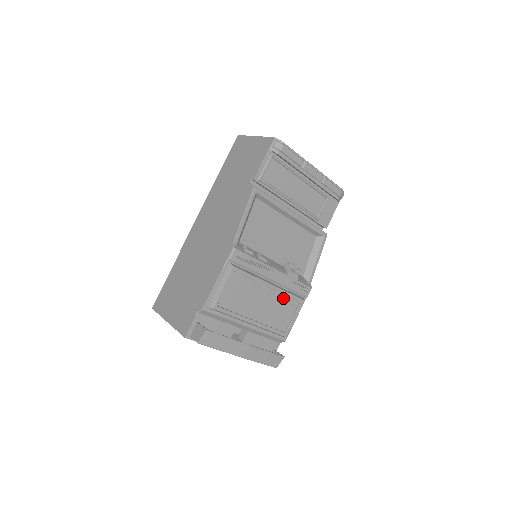
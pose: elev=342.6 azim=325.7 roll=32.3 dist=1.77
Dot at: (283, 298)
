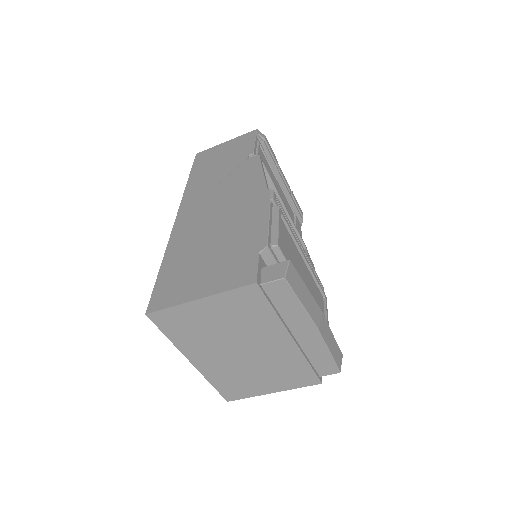
Dot at: (313, 282)
